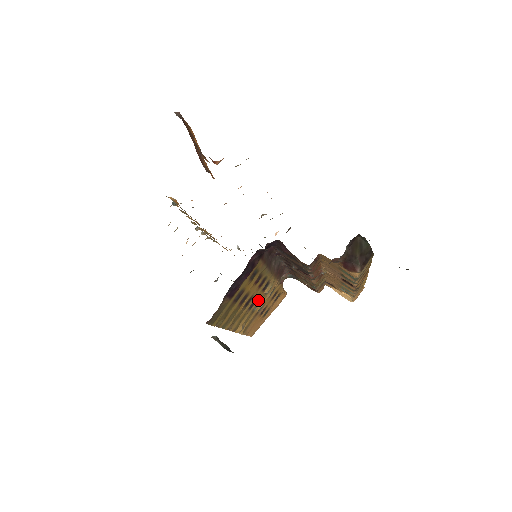
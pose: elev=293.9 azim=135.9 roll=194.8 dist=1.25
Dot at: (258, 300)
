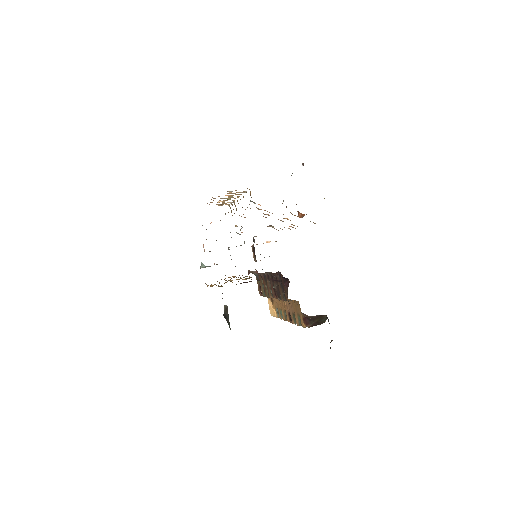
Dot at: occluded
